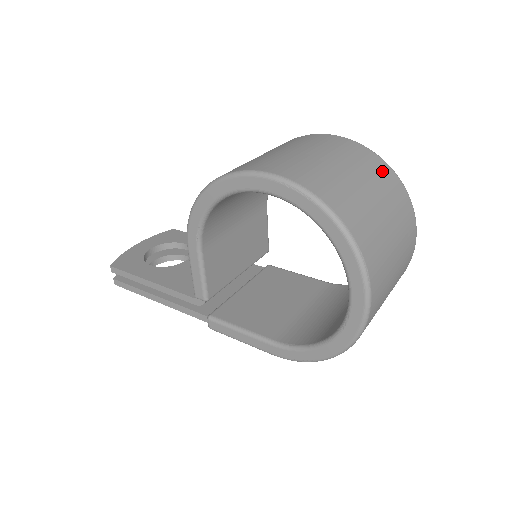
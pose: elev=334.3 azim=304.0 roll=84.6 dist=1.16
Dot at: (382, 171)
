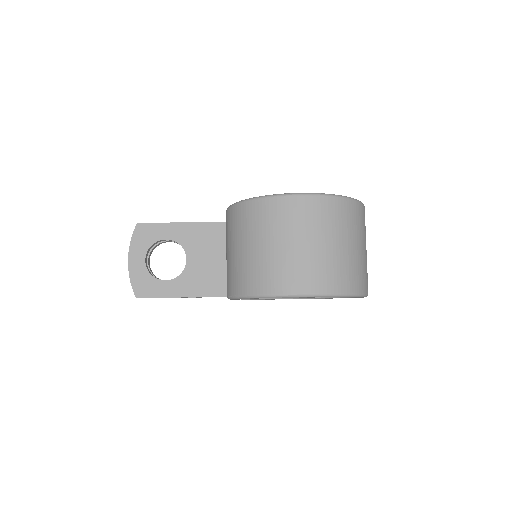
Dot at: (350, 213)
